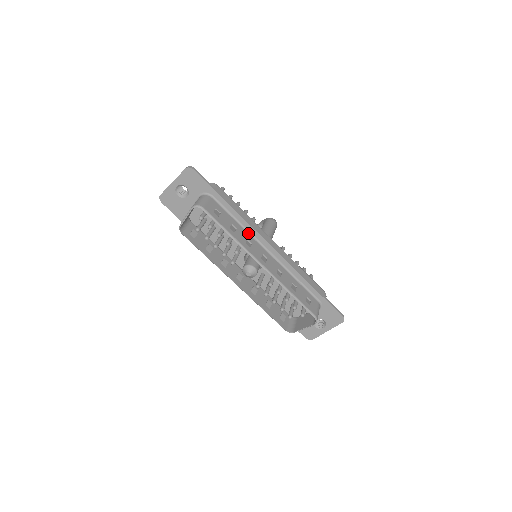
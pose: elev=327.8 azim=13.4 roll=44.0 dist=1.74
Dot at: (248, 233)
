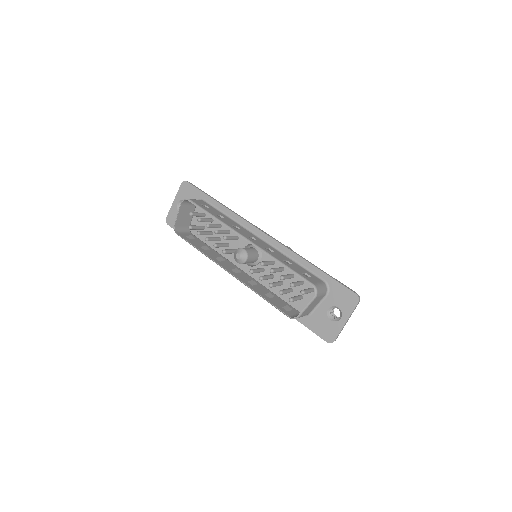
Dot at: (239, 224)
